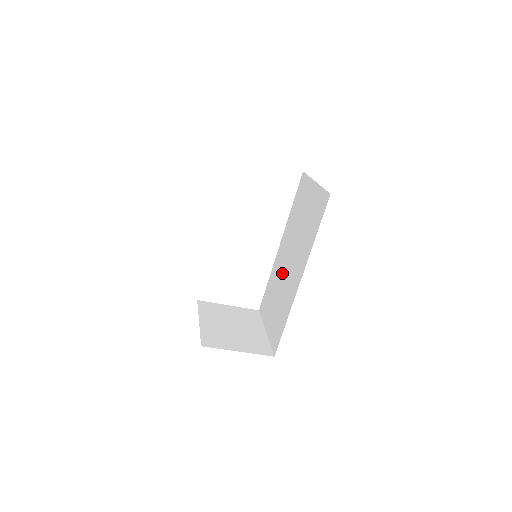
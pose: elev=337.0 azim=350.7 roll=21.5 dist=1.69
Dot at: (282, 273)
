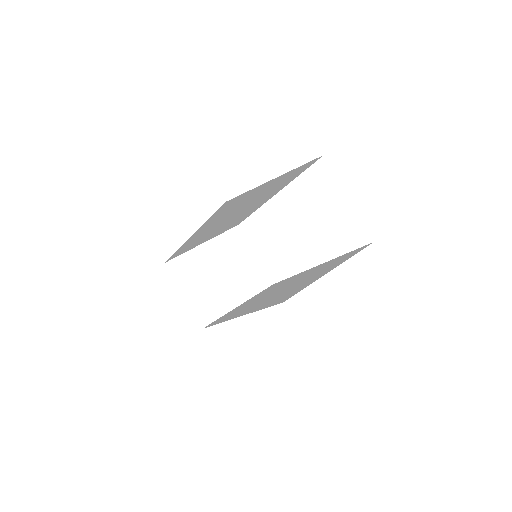
Dot at: (274, 290)
